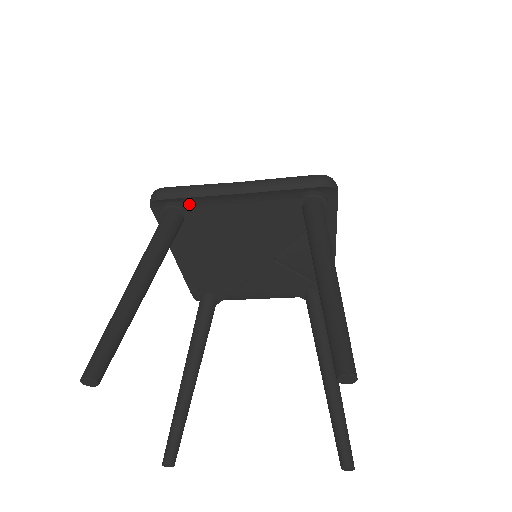
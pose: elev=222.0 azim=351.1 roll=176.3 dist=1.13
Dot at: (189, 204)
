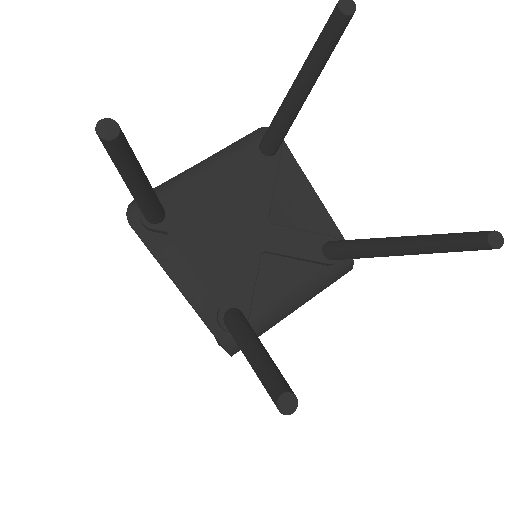
Dot at: occluded
